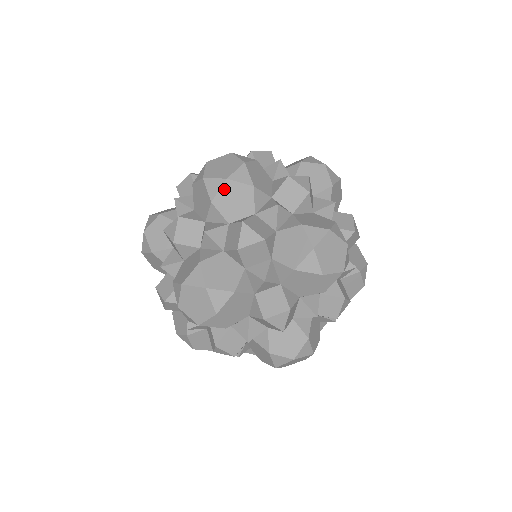
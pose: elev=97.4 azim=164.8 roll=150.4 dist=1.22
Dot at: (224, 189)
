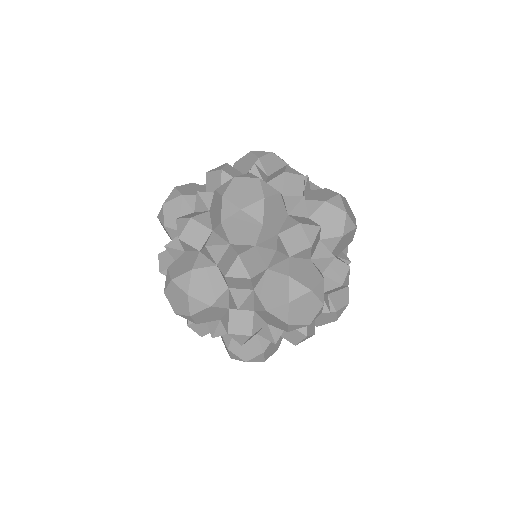
Dot at: (236, 216)
